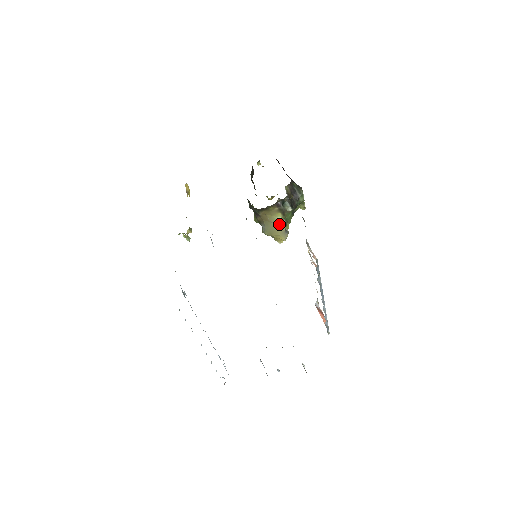
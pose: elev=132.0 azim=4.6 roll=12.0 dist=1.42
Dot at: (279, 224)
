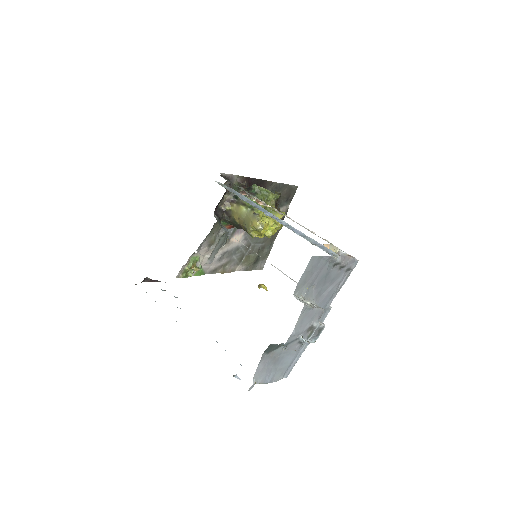
Dot at: (247, 214)
